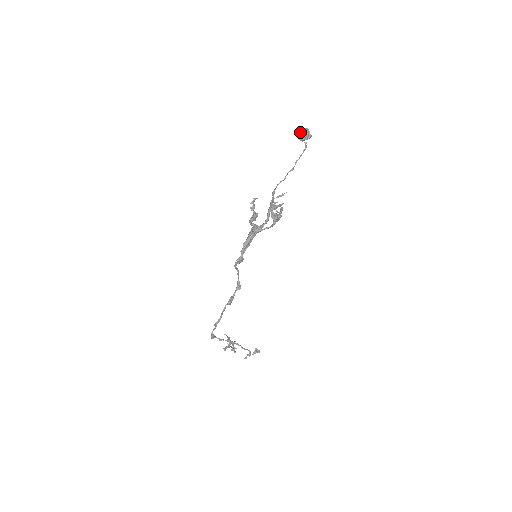
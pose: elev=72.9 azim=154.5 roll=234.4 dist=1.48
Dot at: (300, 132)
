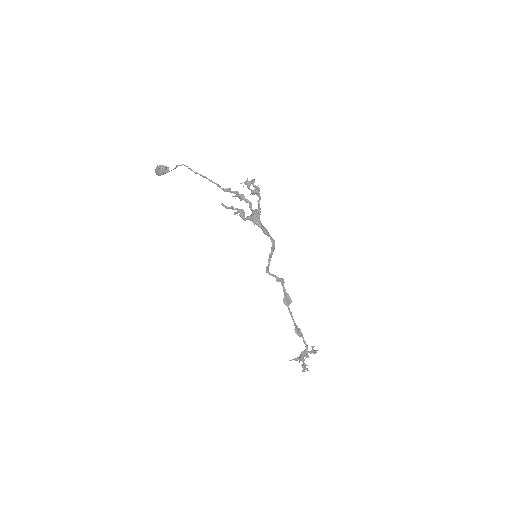
Dot at: (160, 169)
